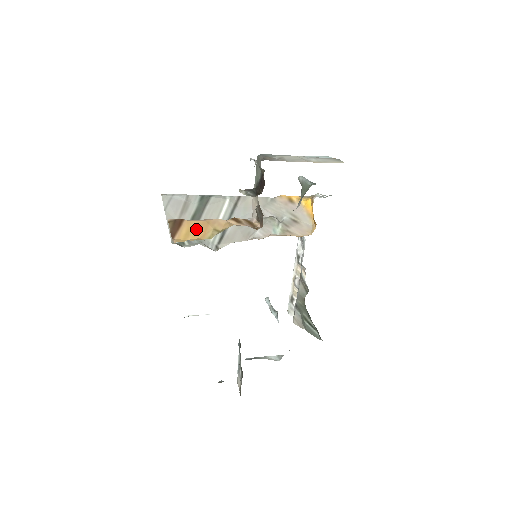
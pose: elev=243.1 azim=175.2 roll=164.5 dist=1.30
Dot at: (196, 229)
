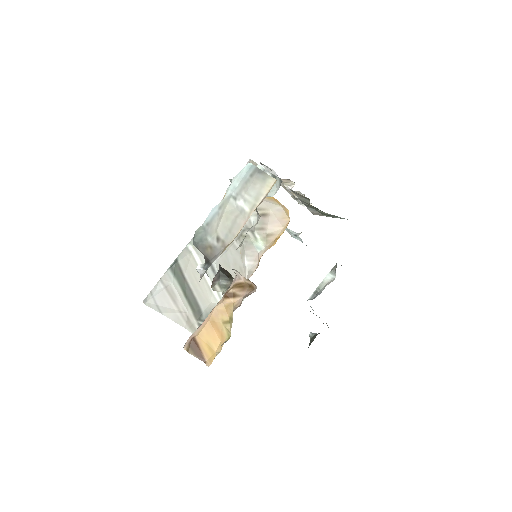
Dot at: (211, 336)
